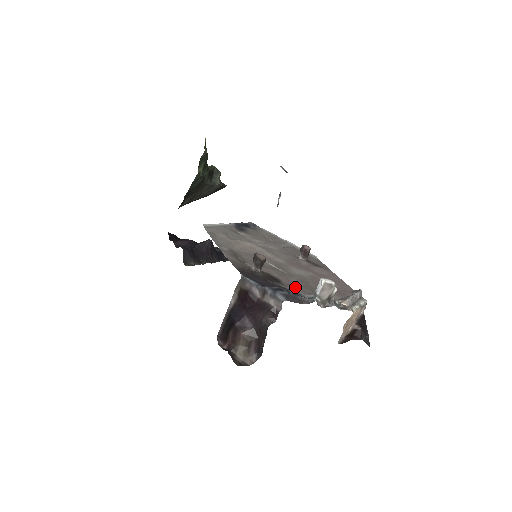
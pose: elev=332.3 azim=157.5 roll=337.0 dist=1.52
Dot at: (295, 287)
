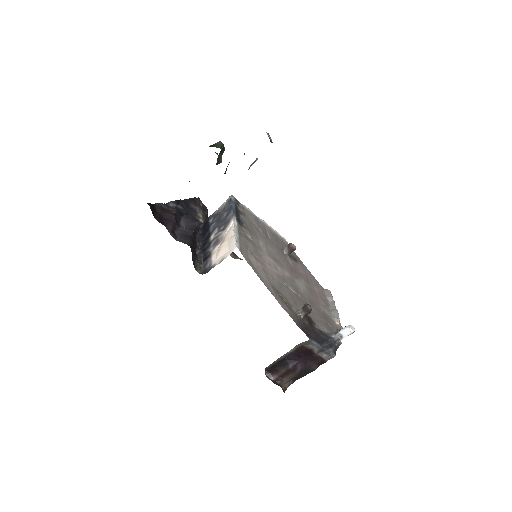
Dot at: (319, 322)
